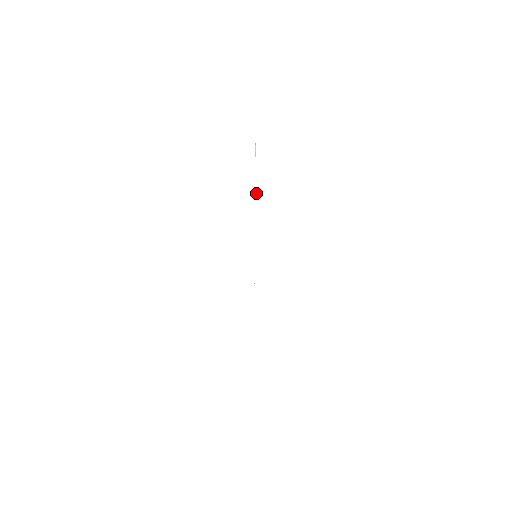
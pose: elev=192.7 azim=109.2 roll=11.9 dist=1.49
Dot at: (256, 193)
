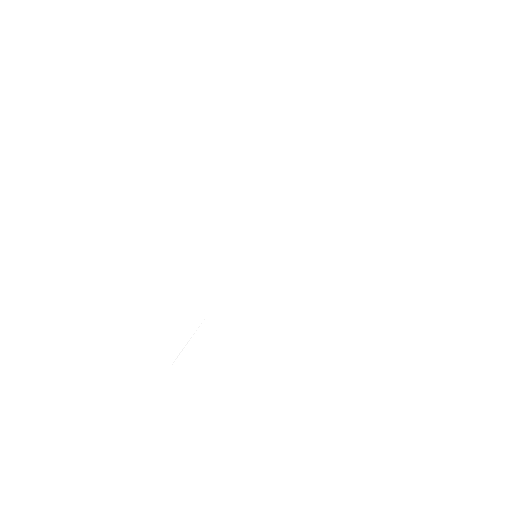
Dot at: occluded
